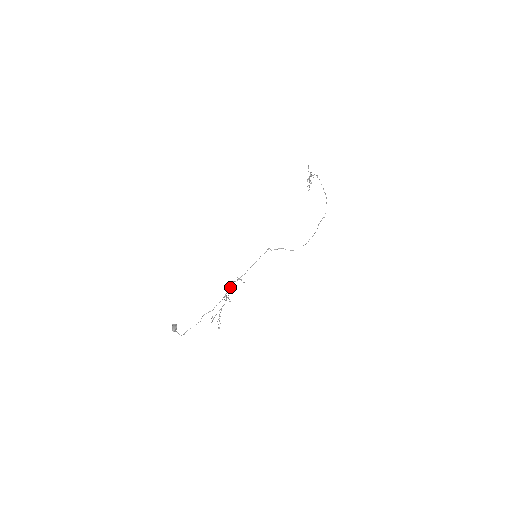
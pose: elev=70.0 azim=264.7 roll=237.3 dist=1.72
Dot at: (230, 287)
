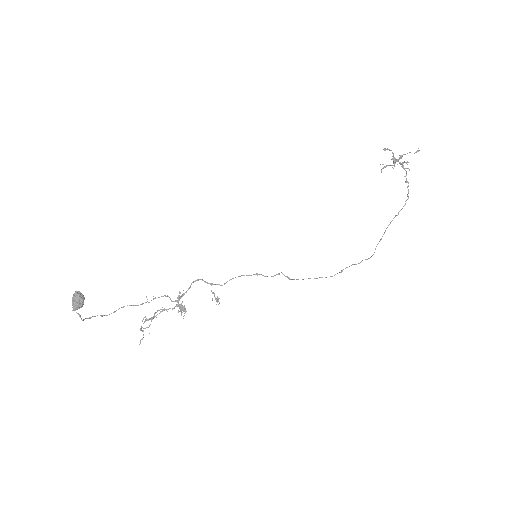
Dot at: occluded
